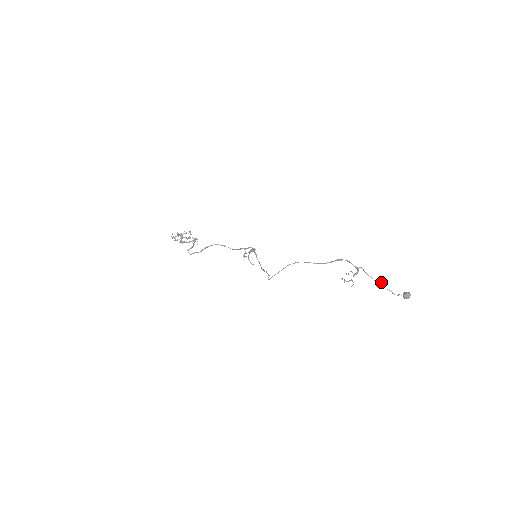
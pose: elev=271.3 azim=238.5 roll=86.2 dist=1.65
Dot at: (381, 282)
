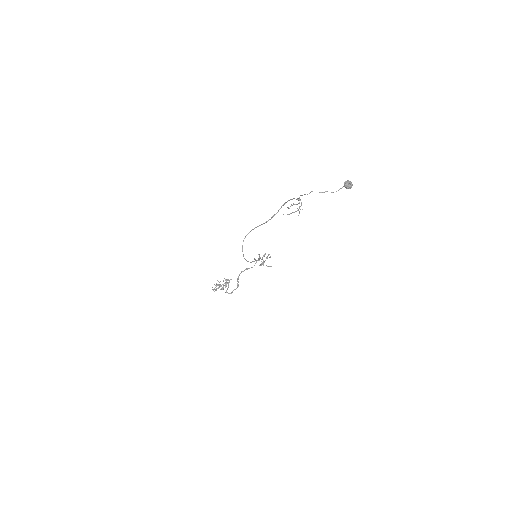
Dot at: (311, 191)
